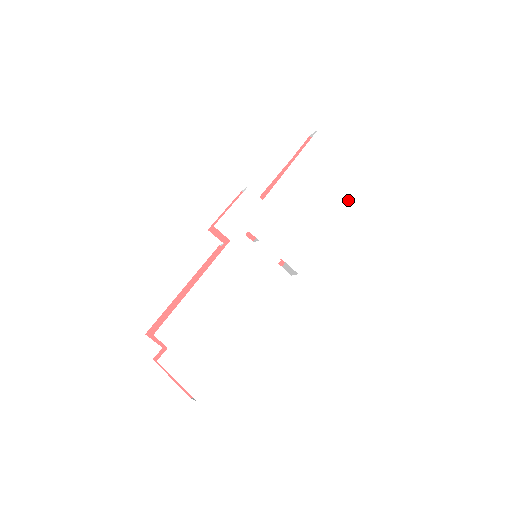
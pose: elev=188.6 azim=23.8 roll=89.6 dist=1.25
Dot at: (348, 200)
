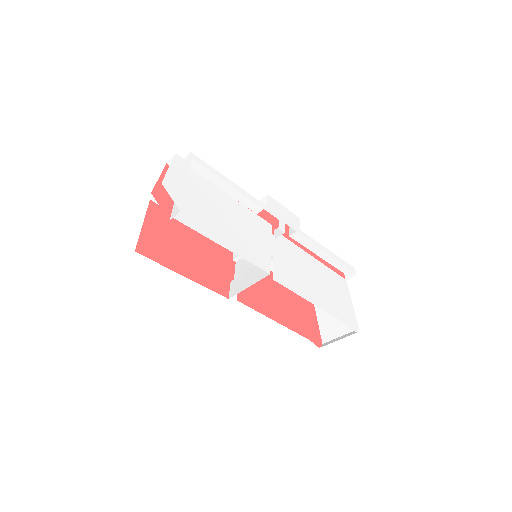
Dot at: (336, 316)
